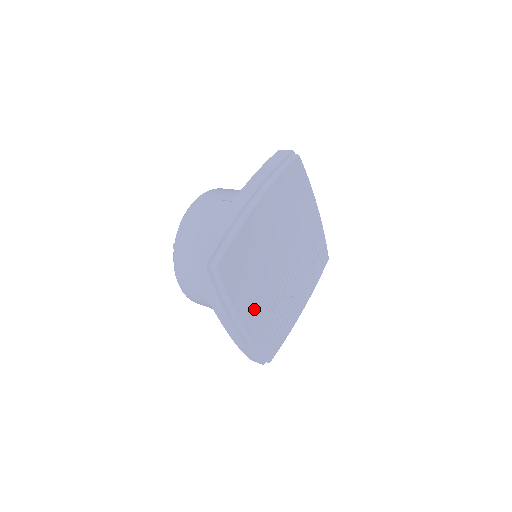
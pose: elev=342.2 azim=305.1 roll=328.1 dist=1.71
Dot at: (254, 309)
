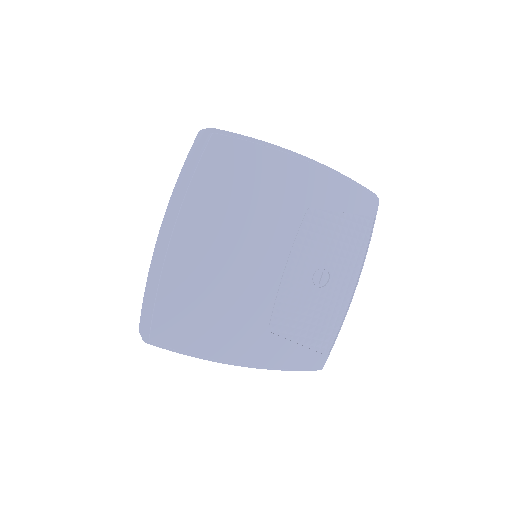
Dot at: (250, 339)
